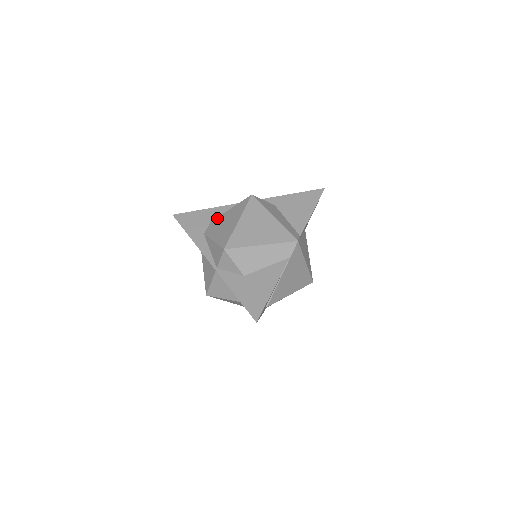
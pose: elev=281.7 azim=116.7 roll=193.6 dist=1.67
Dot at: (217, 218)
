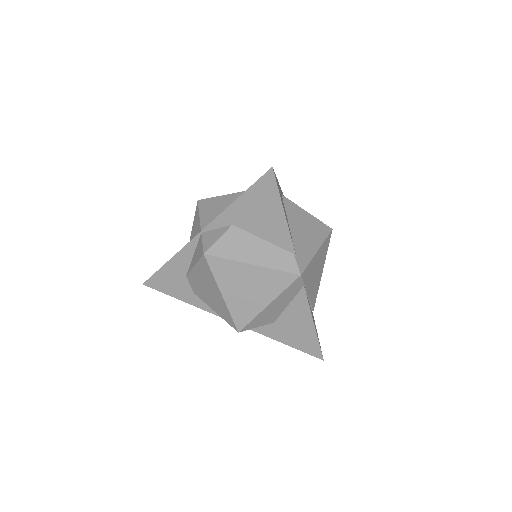
Dot at: (190, 276)
